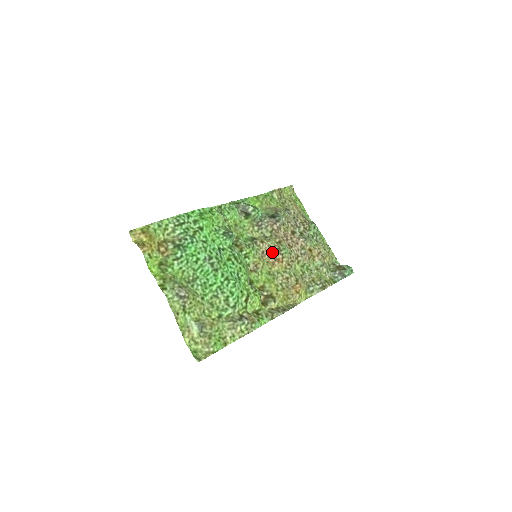
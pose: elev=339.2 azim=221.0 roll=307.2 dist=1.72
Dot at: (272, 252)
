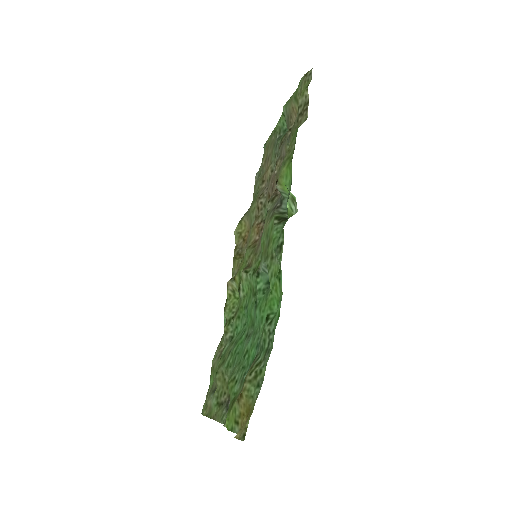
Dot at: occluded
